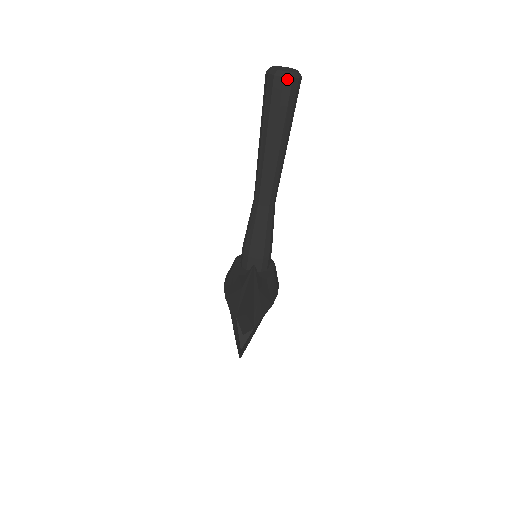
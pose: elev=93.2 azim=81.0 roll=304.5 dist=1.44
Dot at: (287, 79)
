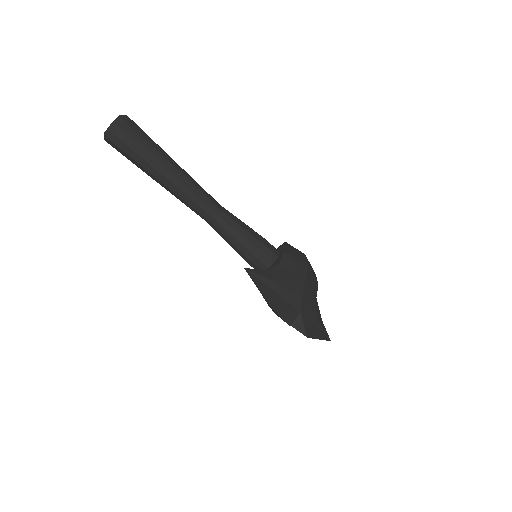
Dot at: (115, 130)
